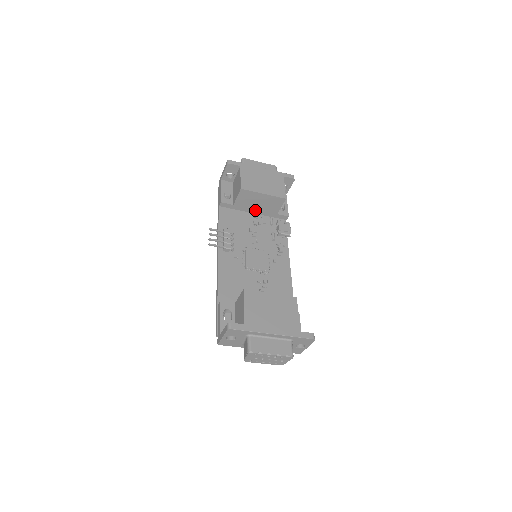
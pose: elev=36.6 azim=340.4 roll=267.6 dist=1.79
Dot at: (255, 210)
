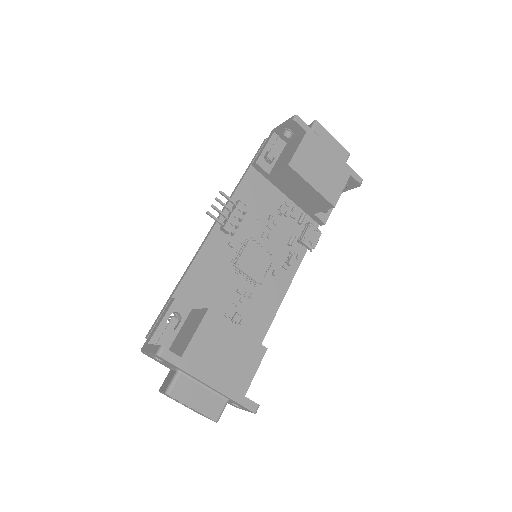
Dot at: (291, 195)
